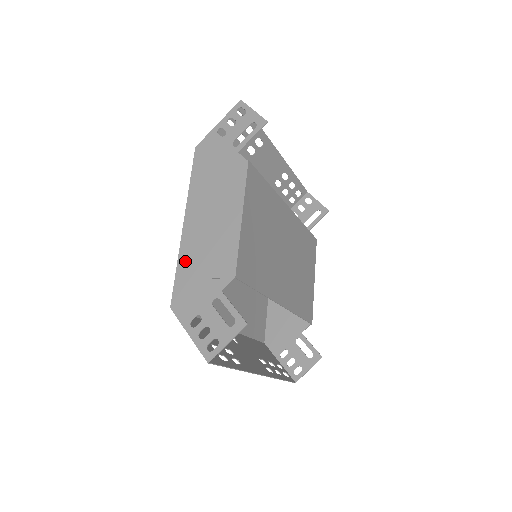
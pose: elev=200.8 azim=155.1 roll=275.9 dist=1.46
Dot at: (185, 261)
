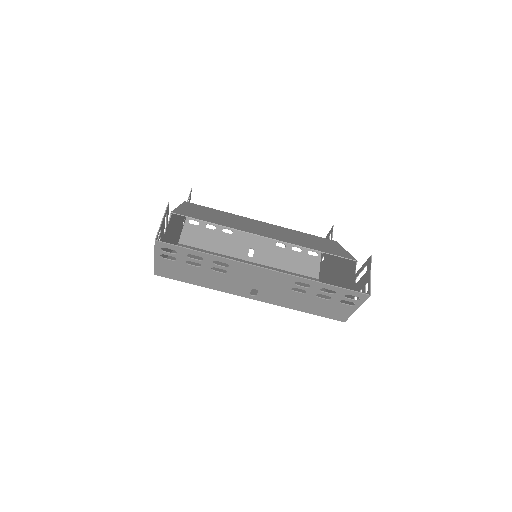
Dot at: (163, 257)
